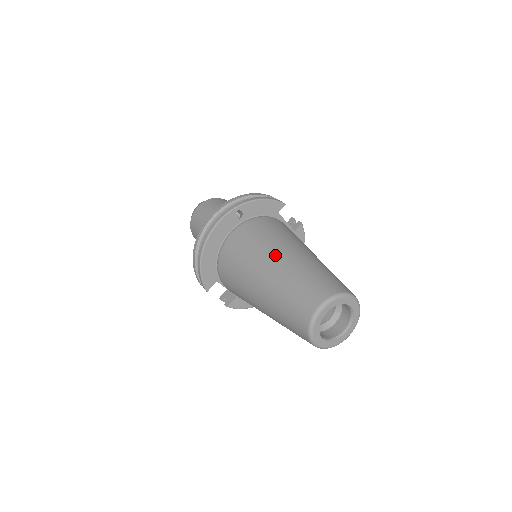
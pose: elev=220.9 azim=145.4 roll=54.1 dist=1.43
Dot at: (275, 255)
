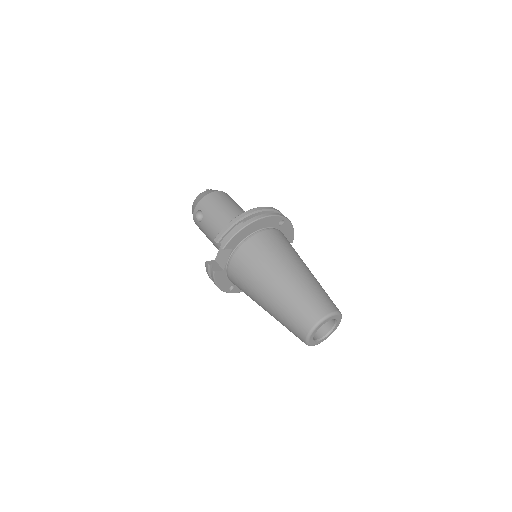
Dot at: (303, 265)
